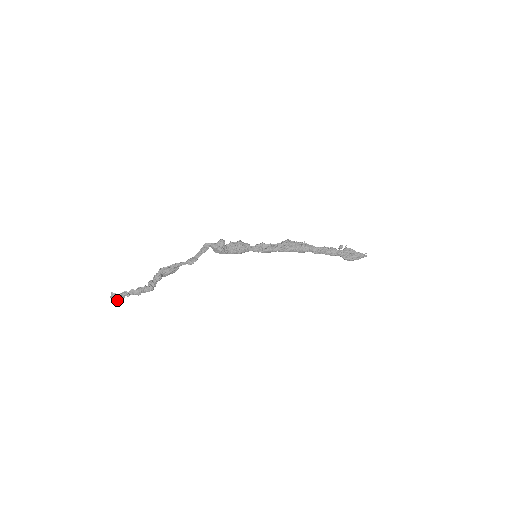
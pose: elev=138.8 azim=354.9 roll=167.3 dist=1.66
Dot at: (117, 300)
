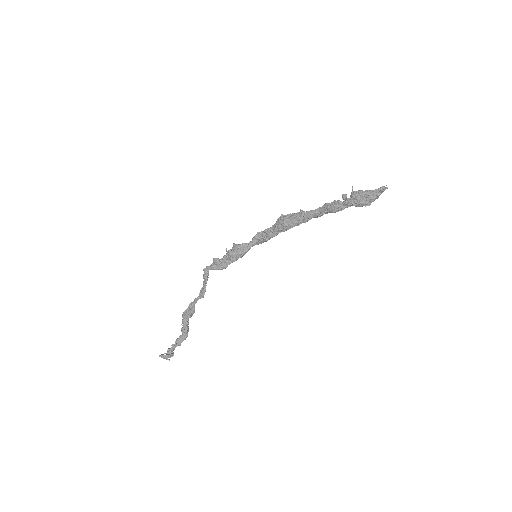
Dot at: occluded
